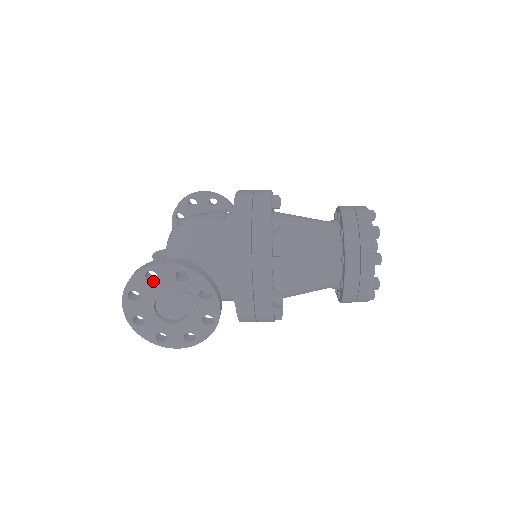
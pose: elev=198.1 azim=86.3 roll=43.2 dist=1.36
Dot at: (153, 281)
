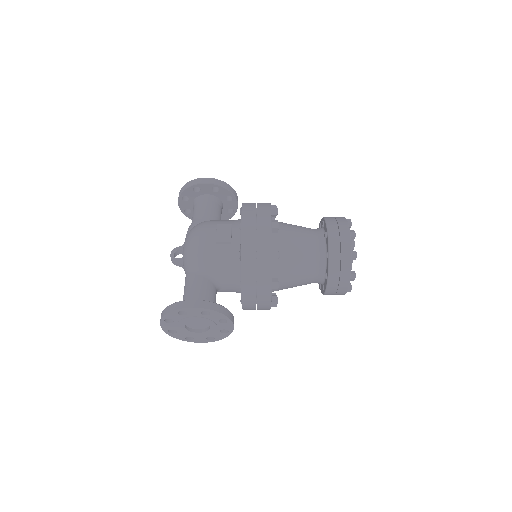
Dot at: (184, 314)
